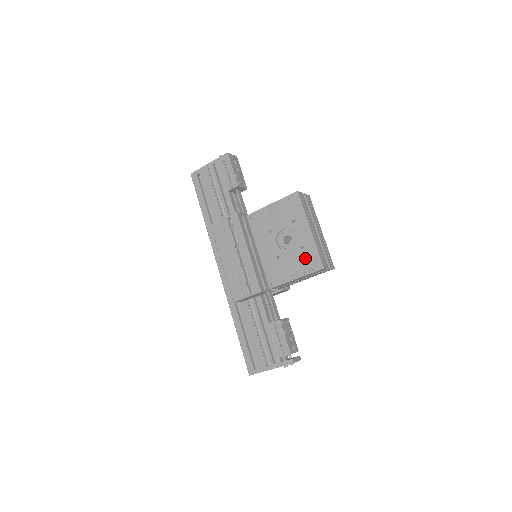
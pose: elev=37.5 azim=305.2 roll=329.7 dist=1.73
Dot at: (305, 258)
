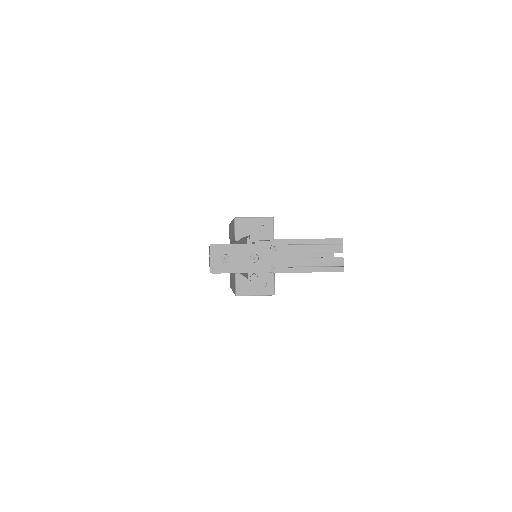
Dot at: occluded
